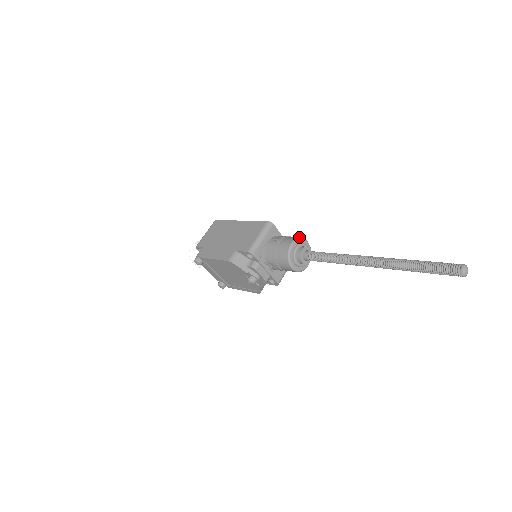
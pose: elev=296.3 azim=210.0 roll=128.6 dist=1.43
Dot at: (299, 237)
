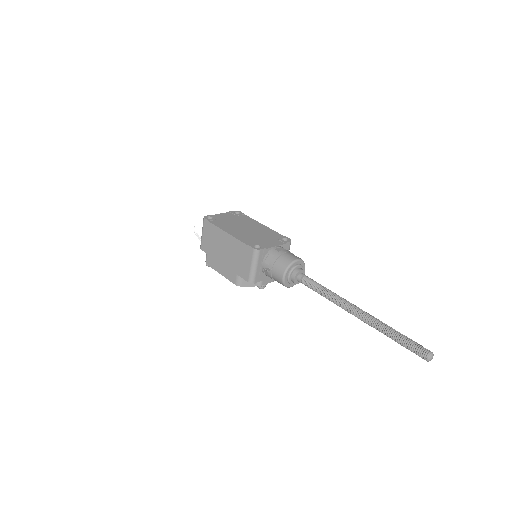
Dot at: (288, 265)
